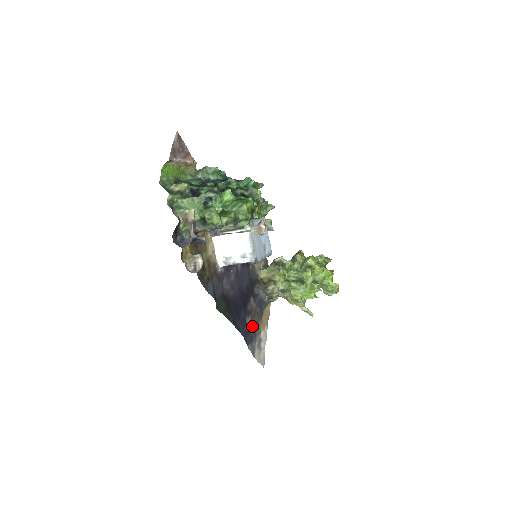
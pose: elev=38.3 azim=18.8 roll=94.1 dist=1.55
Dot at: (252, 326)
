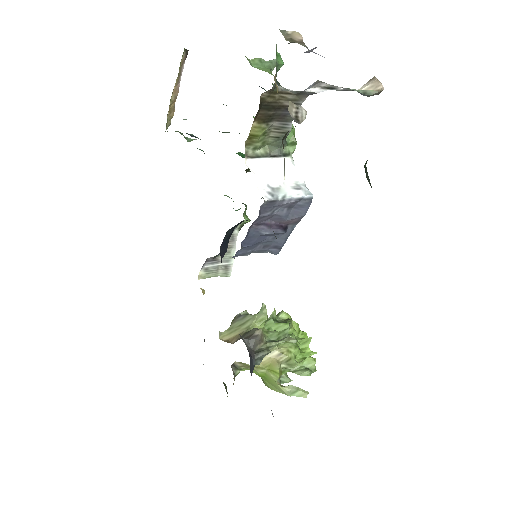
Dot at: occluded
